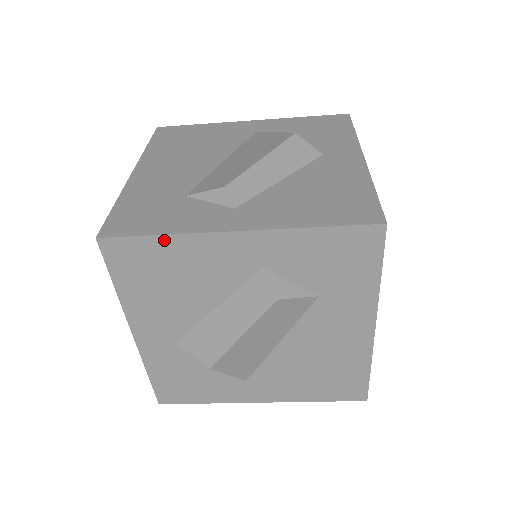
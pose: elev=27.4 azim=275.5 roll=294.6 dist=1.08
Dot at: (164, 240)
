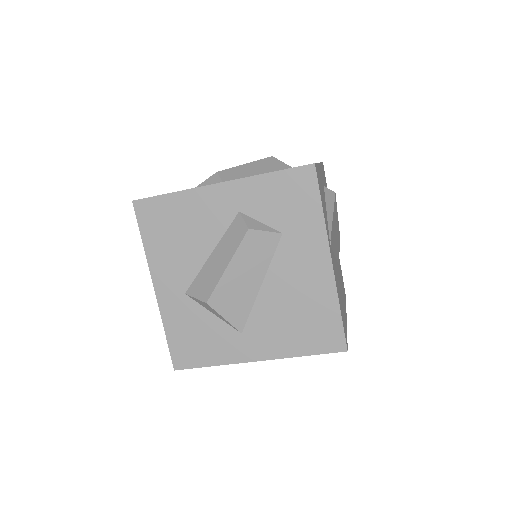
Dot at: (174, 197)
